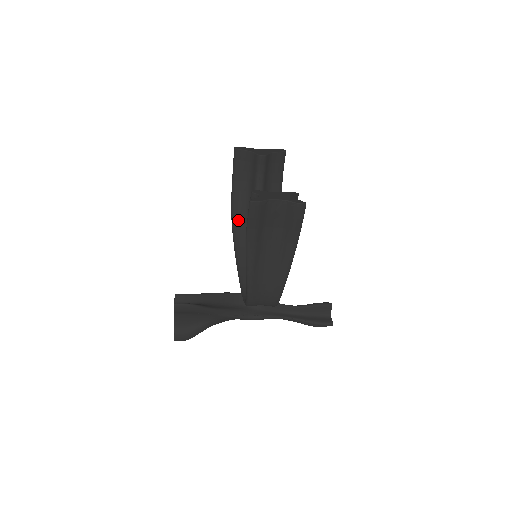
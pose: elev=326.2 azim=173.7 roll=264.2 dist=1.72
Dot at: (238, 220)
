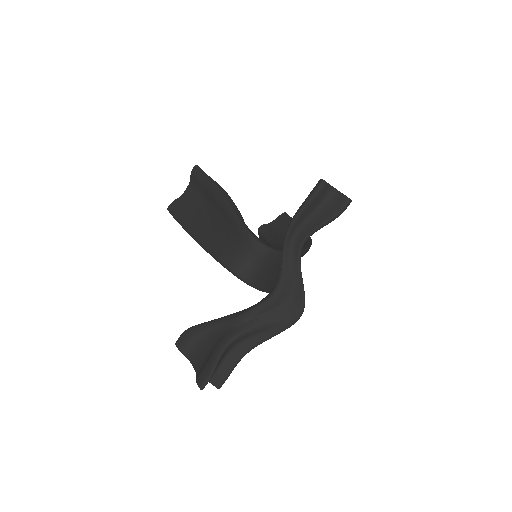
Dot at: occluded
